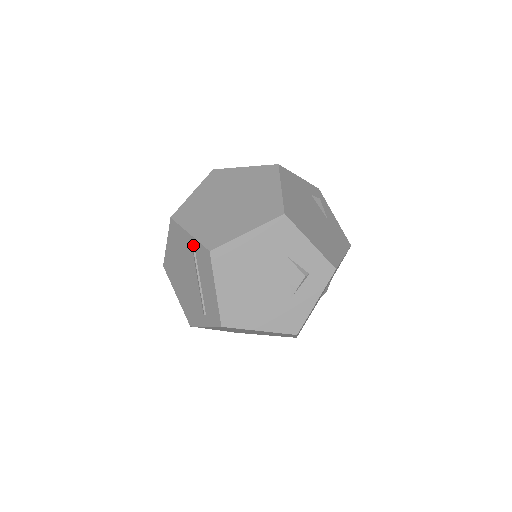
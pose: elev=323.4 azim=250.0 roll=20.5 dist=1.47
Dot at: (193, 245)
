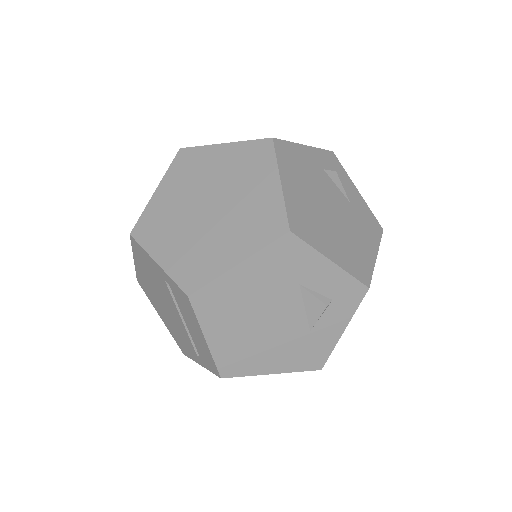
Dot at: (165, 279)
